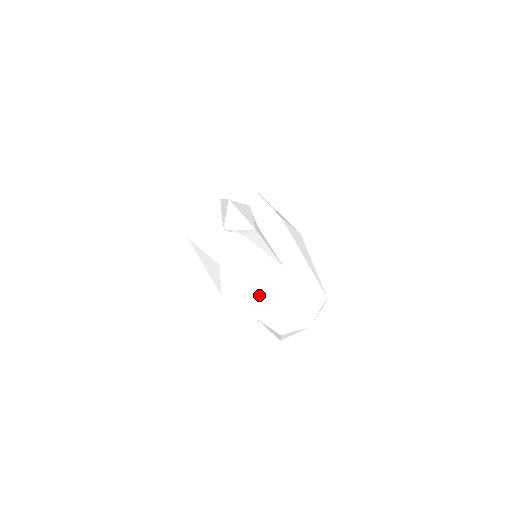
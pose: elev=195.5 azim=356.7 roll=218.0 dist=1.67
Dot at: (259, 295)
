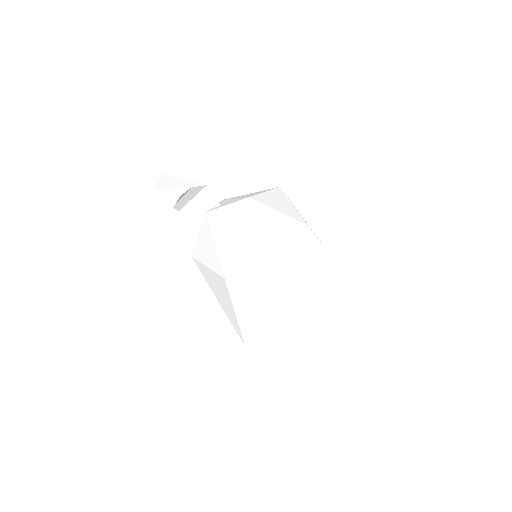
Dot at: (215, 288)
